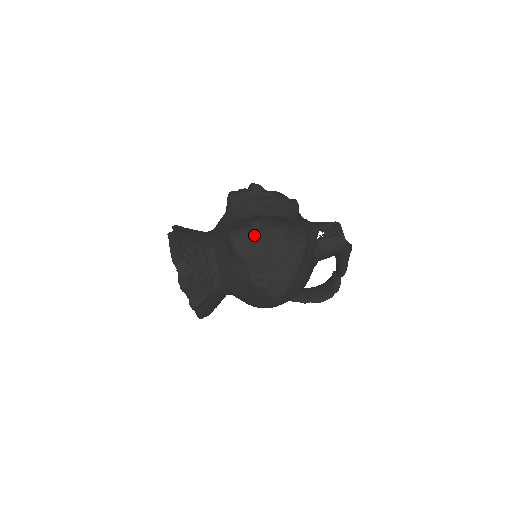
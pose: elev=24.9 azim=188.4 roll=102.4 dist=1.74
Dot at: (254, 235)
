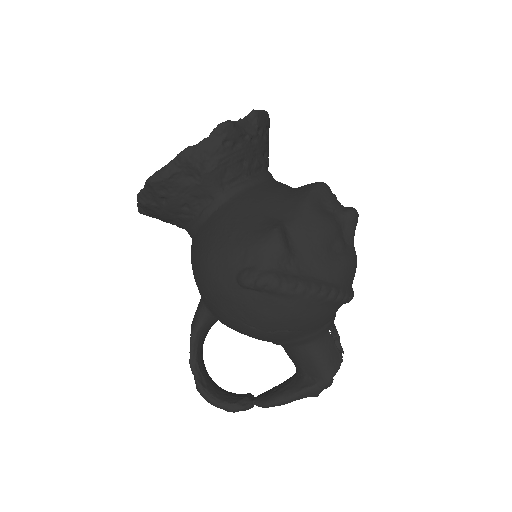
Dot at: (342, 214)
